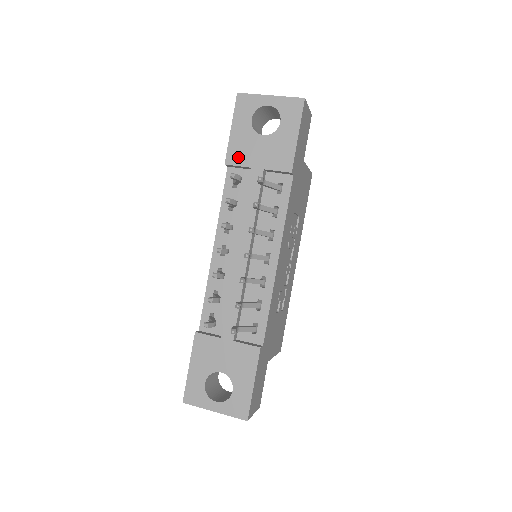
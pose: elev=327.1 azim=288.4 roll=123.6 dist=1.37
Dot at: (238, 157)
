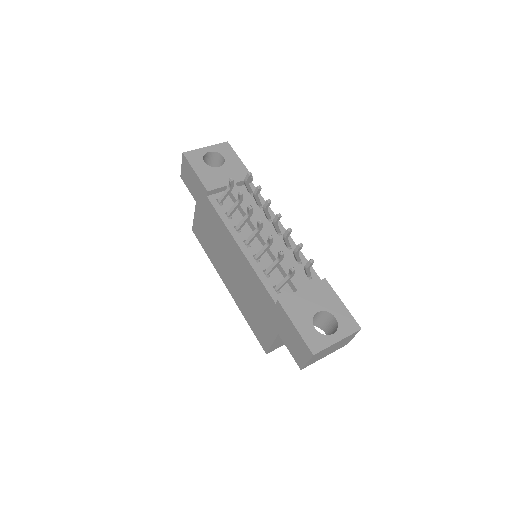
Dot at: (213, 184)
